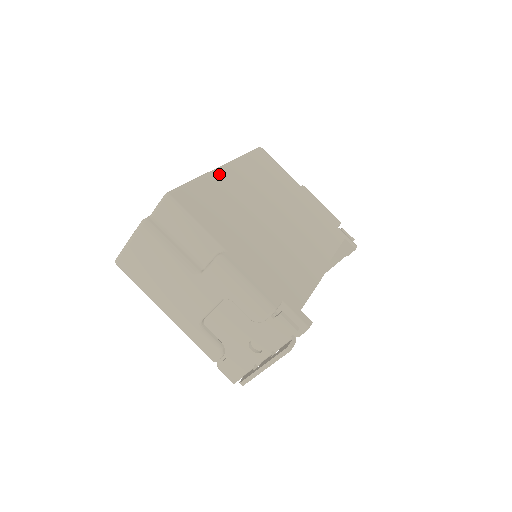
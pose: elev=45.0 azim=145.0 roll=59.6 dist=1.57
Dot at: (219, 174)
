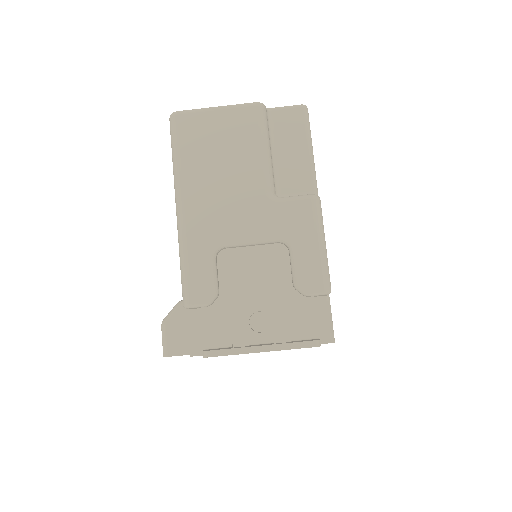
Dot at: occluded
